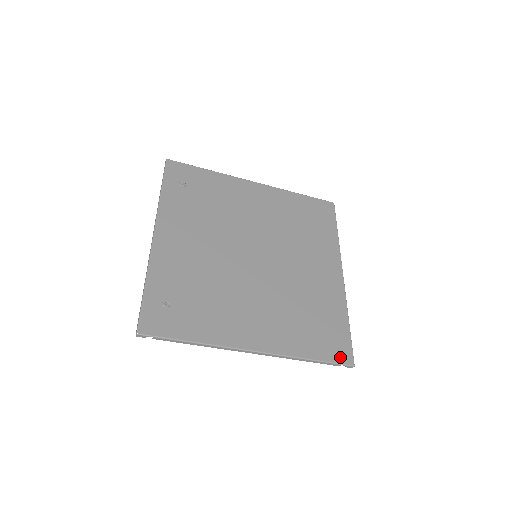
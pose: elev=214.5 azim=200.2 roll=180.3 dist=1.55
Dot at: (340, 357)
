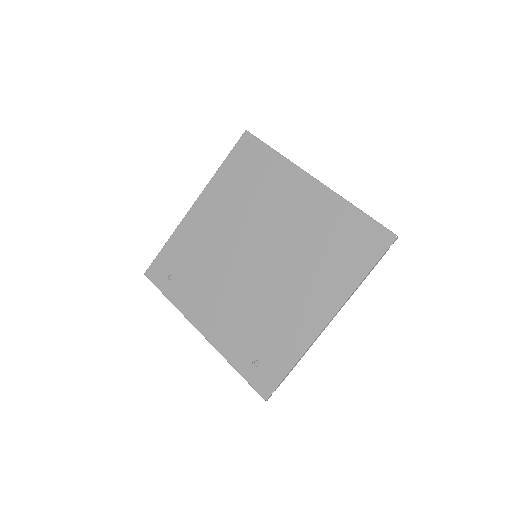
Dot at: (381, 245)
